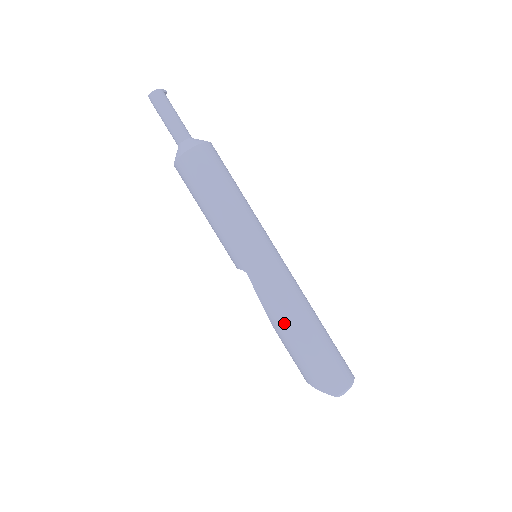
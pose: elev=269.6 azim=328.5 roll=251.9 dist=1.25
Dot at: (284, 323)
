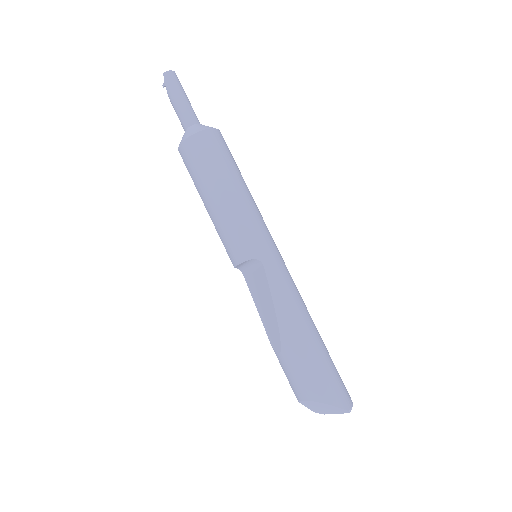
Dot at: (300, 322)
